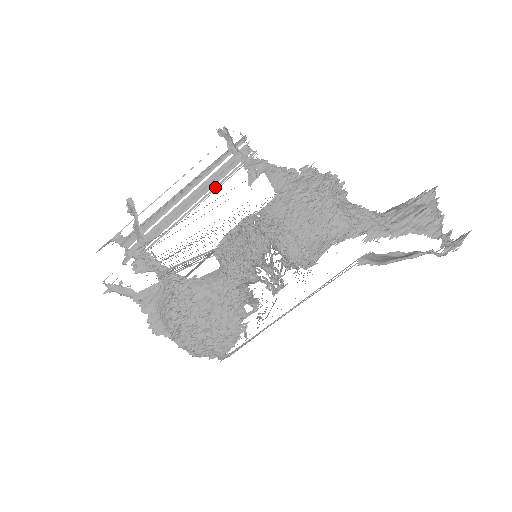
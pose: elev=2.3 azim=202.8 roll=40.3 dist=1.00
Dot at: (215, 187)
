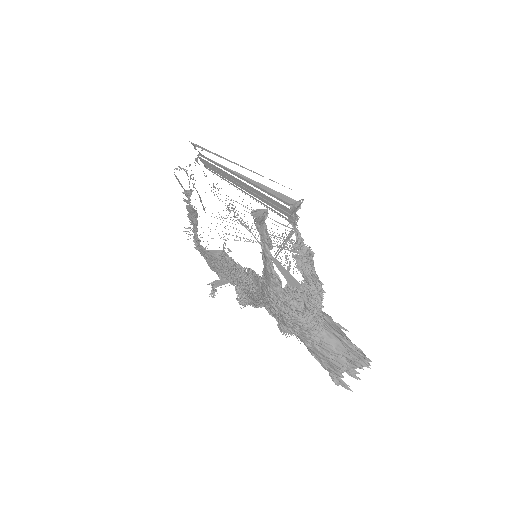
Dot at: (259, 201)
